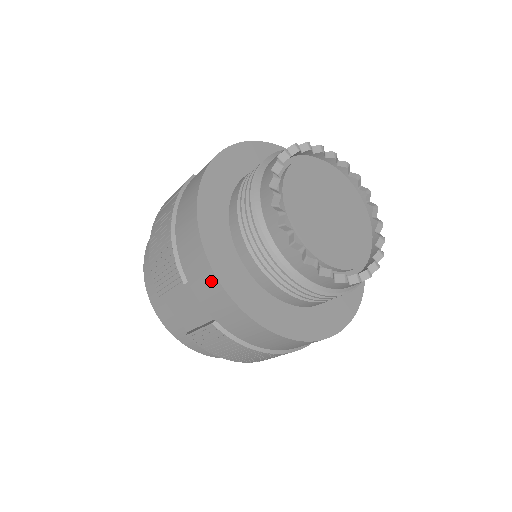
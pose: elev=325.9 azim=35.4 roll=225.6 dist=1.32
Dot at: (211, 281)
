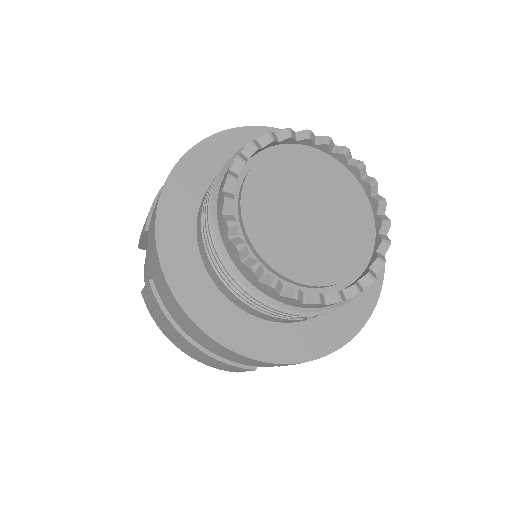
Dot at: (153, 229)
